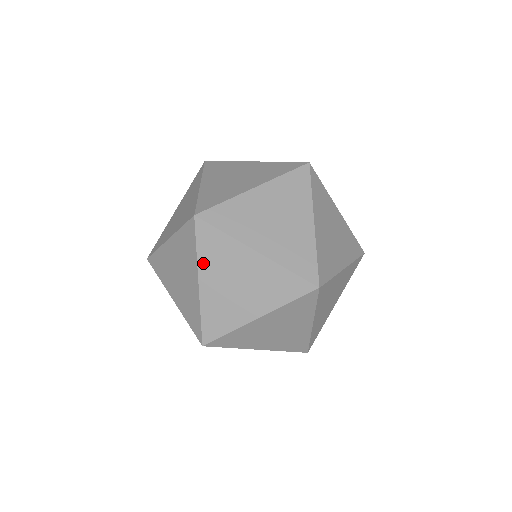
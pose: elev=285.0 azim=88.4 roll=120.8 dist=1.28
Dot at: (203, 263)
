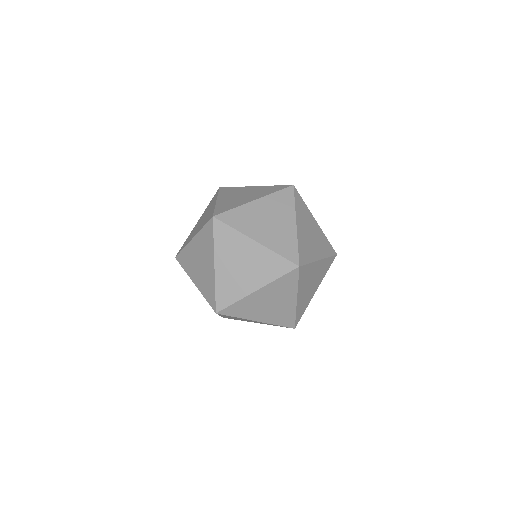
Dot at: (218, 250)
